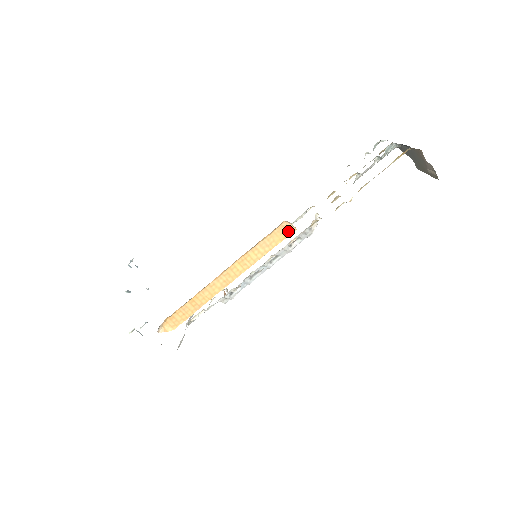
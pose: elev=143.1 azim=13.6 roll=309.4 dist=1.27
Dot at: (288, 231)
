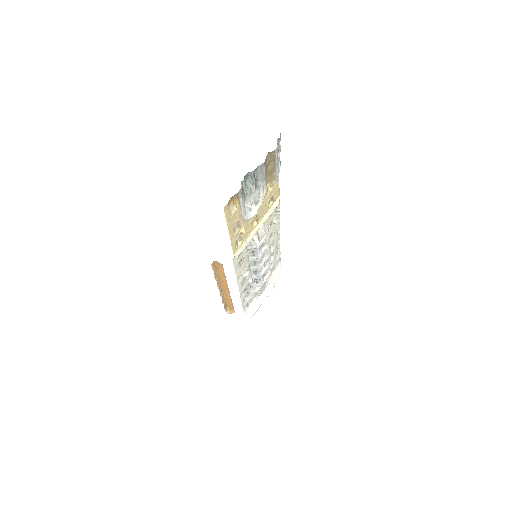
Dot at: (221, 265)
